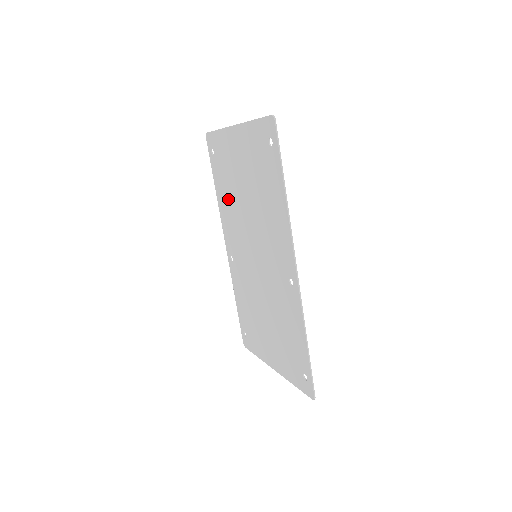
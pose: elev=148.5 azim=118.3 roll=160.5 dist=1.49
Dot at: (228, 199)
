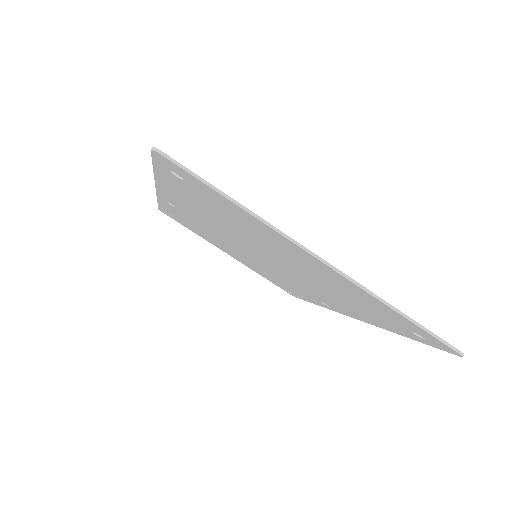
Dot at: (207, 214)
